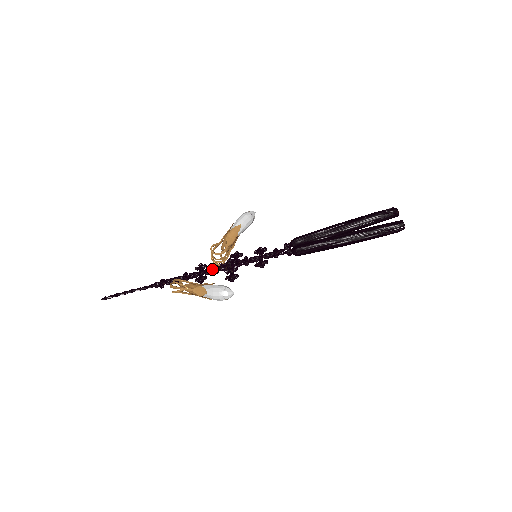
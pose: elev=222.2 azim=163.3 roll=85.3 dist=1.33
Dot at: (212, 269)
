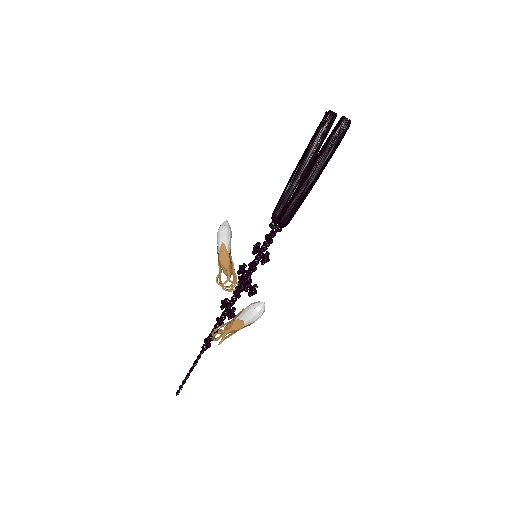
Dot at: (233, 298)
